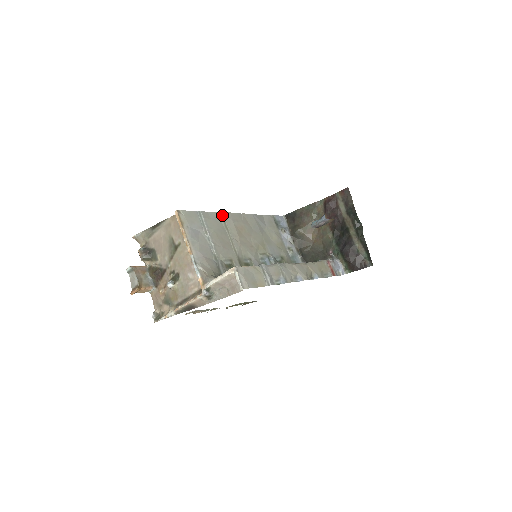
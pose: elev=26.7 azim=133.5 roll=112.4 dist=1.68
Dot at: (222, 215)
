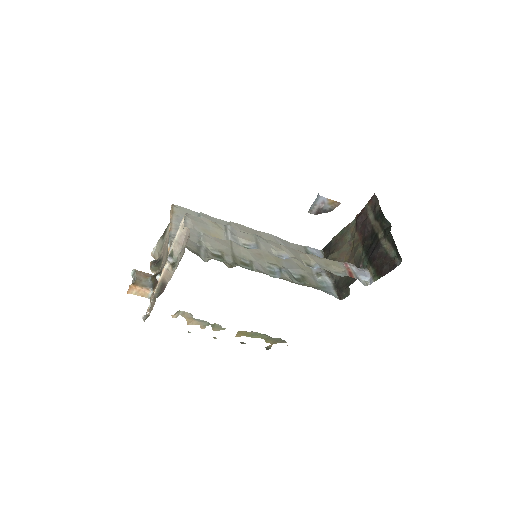
Dot at: (229, 223)
